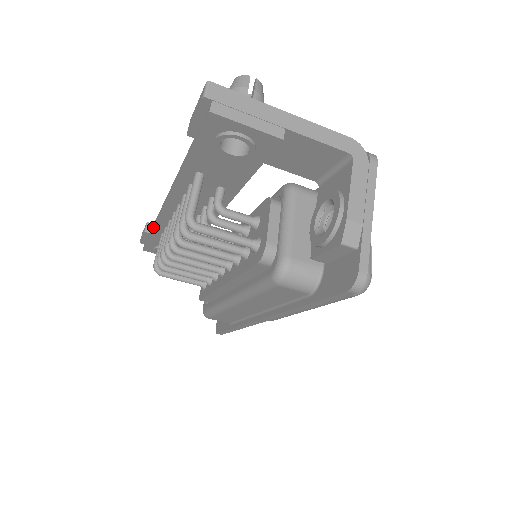
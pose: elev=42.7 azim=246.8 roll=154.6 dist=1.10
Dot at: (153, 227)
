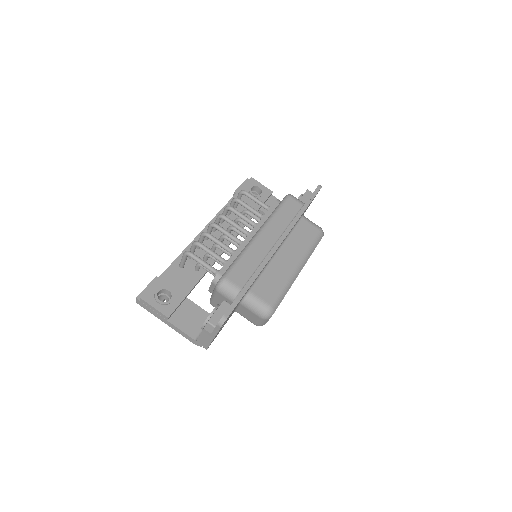
Dot at: (178, 256)
